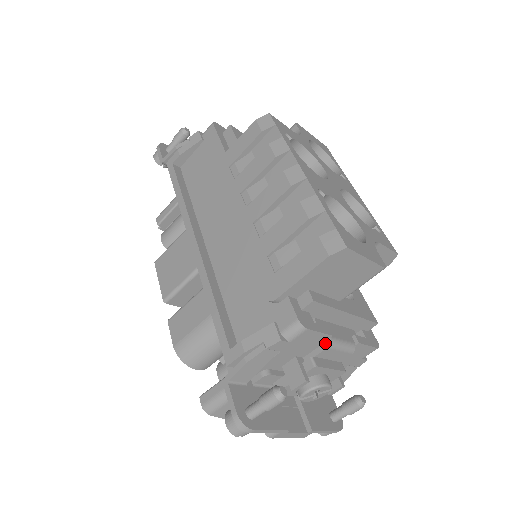
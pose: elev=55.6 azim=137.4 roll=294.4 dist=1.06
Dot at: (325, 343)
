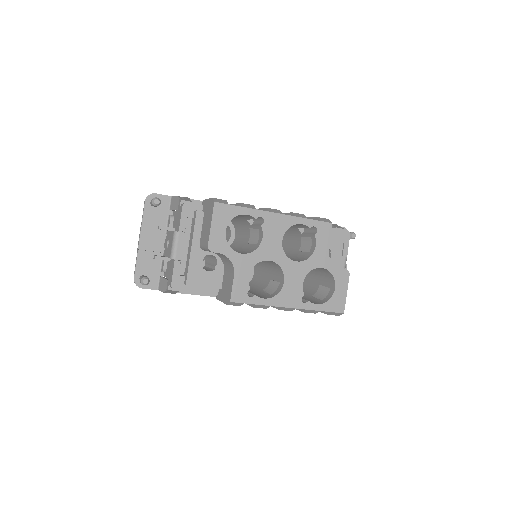
Dot at: occluded
